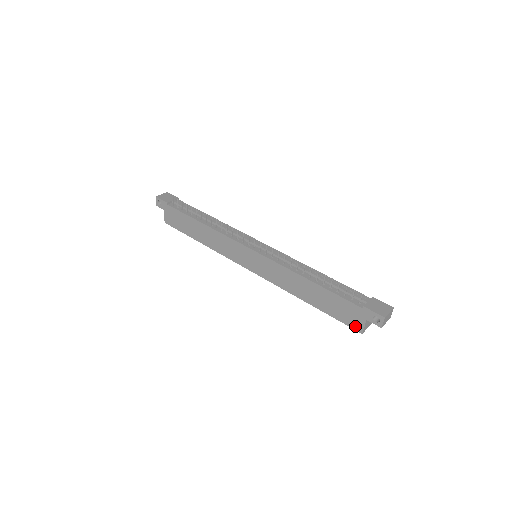
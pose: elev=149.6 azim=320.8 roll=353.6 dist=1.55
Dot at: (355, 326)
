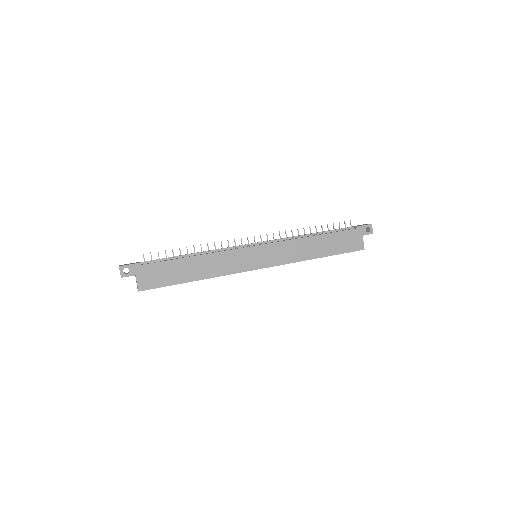
Dot at: (358, 247)
